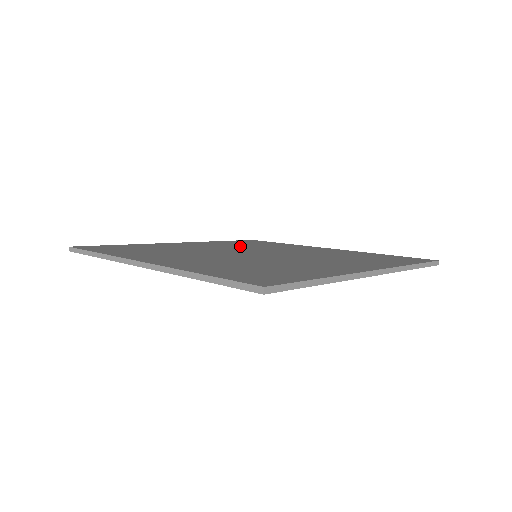
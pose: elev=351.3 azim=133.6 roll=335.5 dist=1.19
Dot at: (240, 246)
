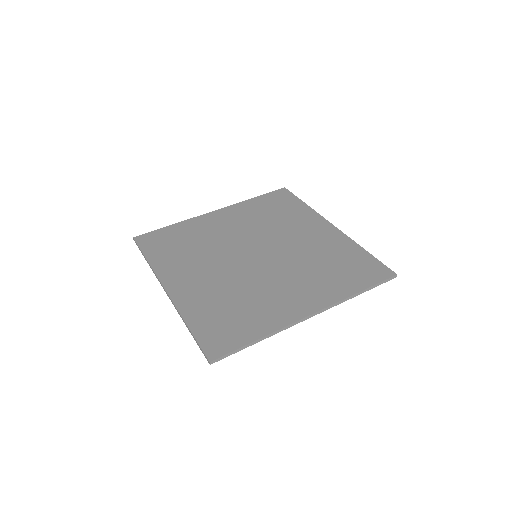
Dot at: (258, 223)
